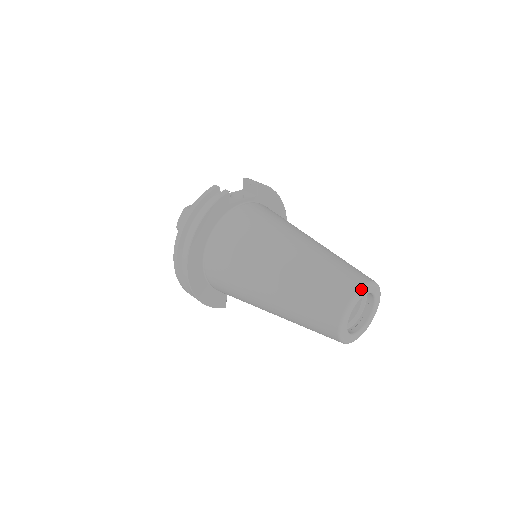
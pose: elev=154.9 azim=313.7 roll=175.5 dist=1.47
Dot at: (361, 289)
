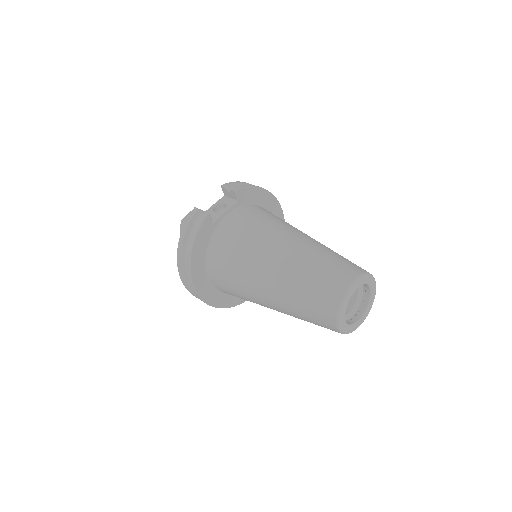
Dot at: (348, 290)
